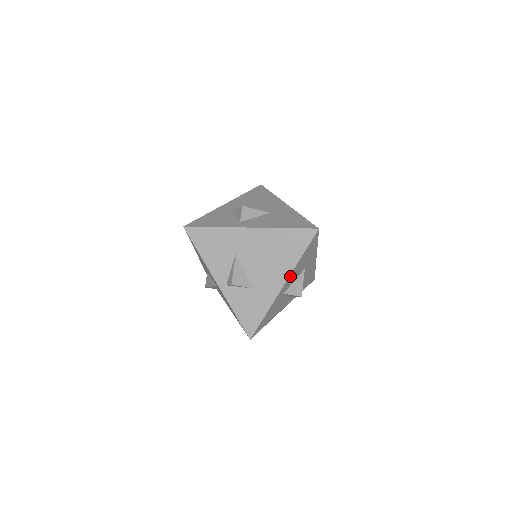
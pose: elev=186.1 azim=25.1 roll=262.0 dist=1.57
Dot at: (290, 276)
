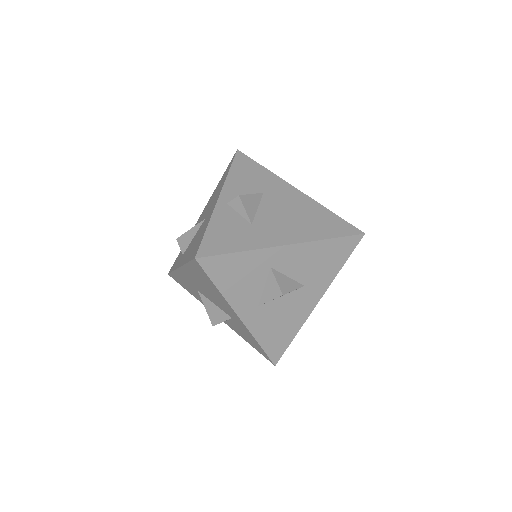
Dot at: (299, 247)
